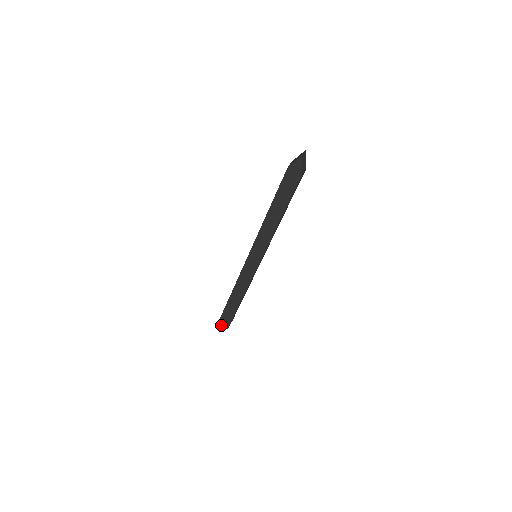
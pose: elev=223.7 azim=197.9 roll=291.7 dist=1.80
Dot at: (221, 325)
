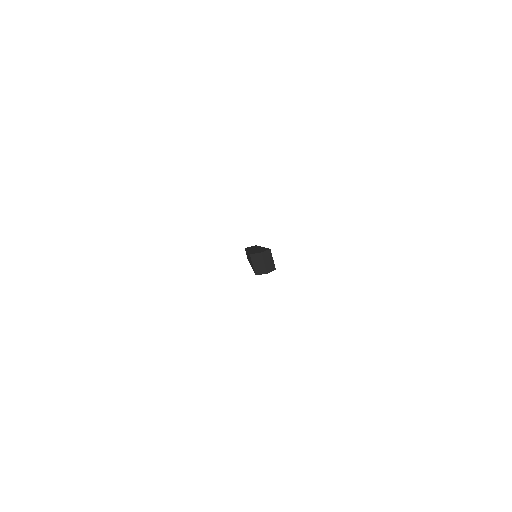
Dot at: occluded
